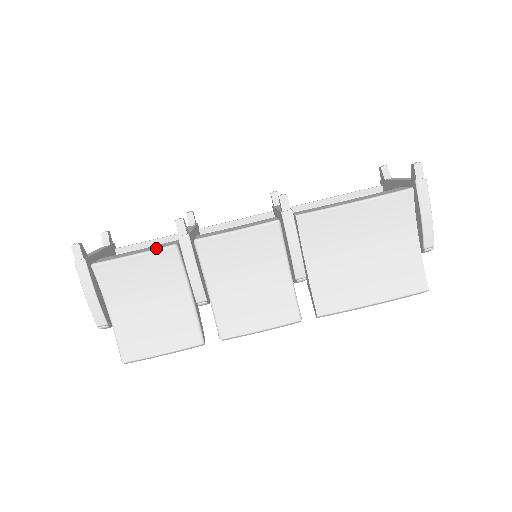
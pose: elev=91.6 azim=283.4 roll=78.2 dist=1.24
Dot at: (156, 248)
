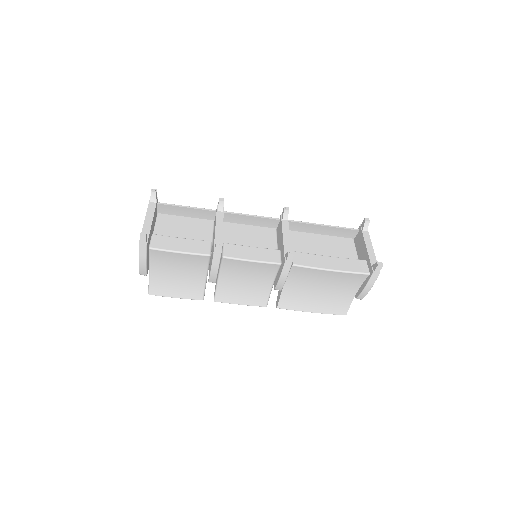
Dot at: (196, 253)
